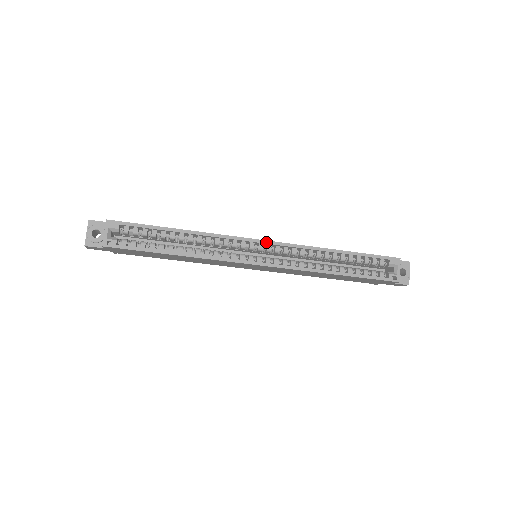
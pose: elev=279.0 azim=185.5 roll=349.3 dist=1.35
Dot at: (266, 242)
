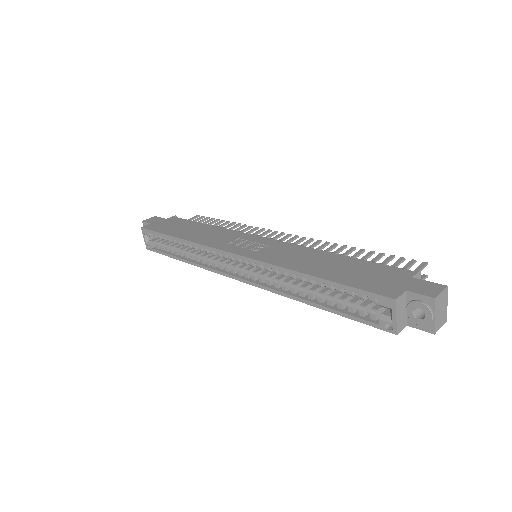
Dot at: (237, 256)
